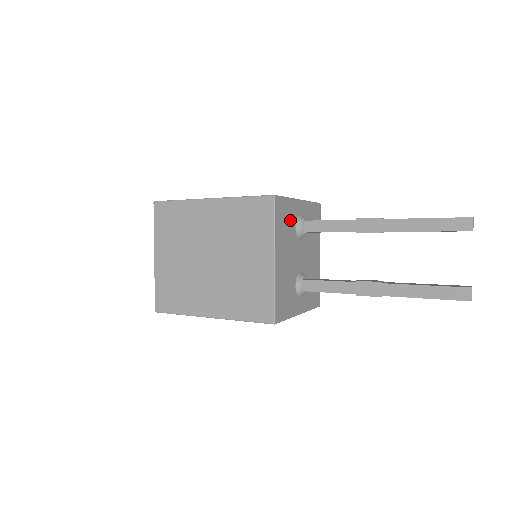
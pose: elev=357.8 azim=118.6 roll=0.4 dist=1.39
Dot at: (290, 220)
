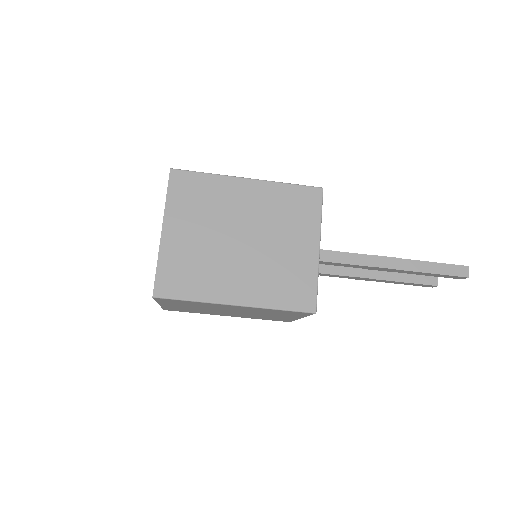
Dot at: occluded
